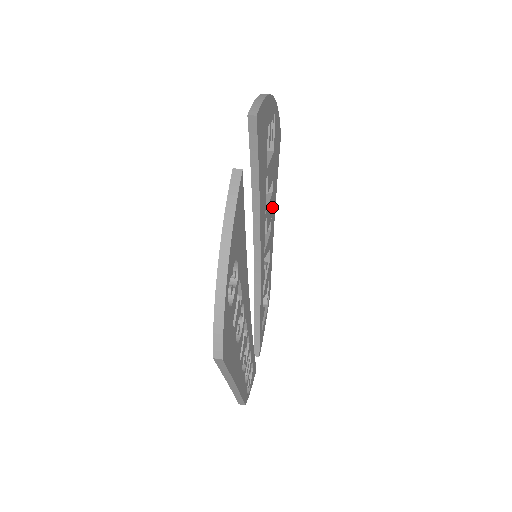
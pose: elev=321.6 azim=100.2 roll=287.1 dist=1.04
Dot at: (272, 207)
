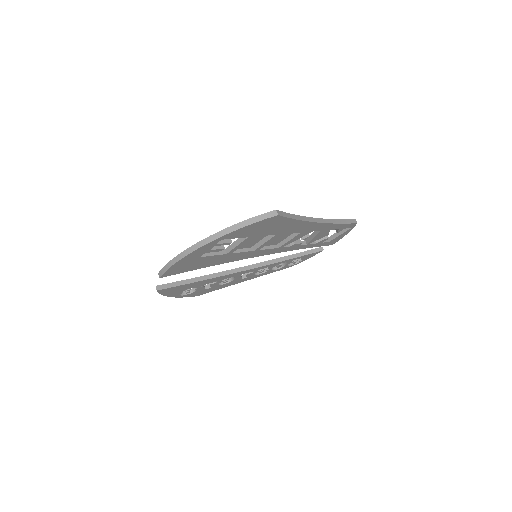
Dot at: (289, 232)
